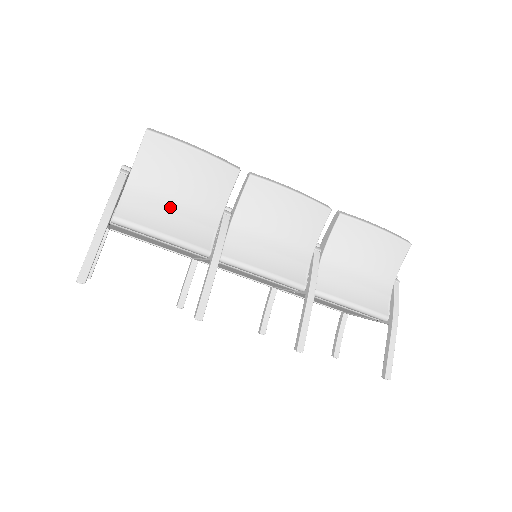
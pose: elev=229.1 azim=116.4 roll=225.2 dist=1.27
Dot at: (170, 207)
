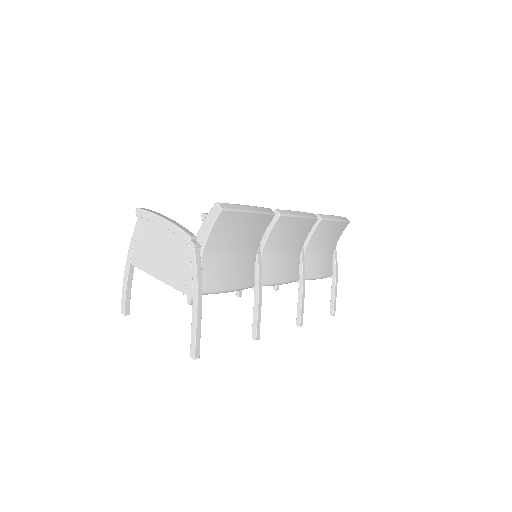
Dot at: (231, 263)
